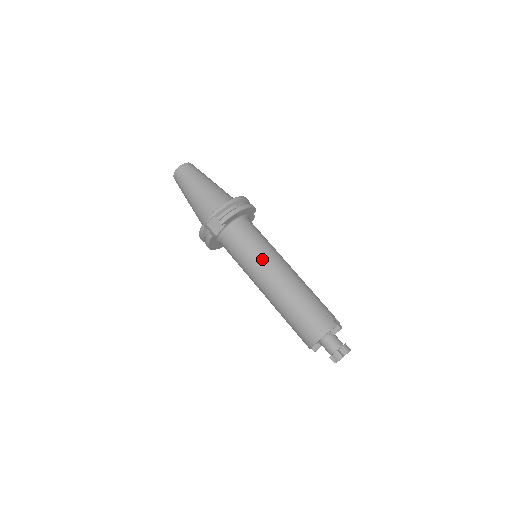
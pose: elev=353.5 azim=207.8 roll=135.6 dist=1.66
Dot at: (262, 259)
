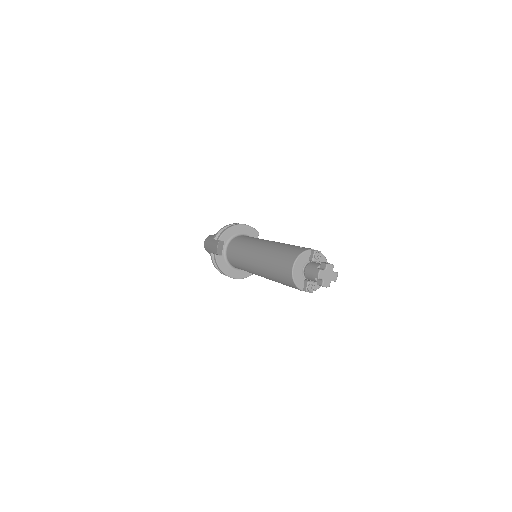
Dot at: (249, 245)
